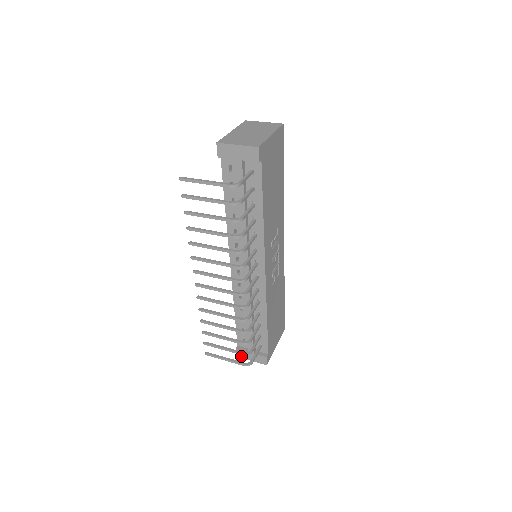
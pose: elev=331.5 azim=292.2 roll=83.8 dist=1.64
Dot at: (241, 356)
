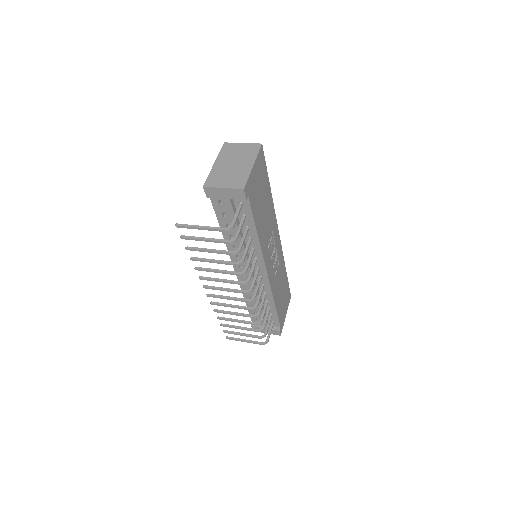
Dot at: occluded
